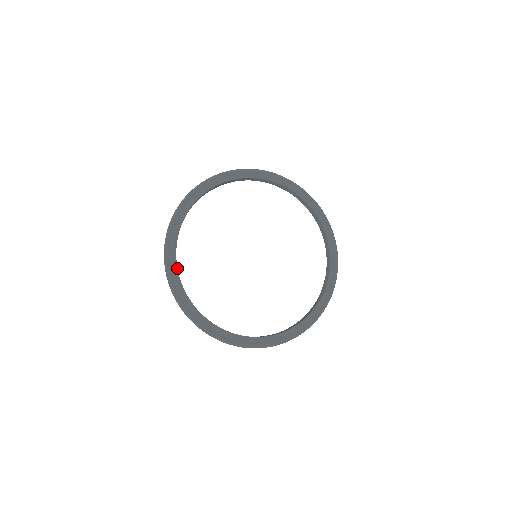
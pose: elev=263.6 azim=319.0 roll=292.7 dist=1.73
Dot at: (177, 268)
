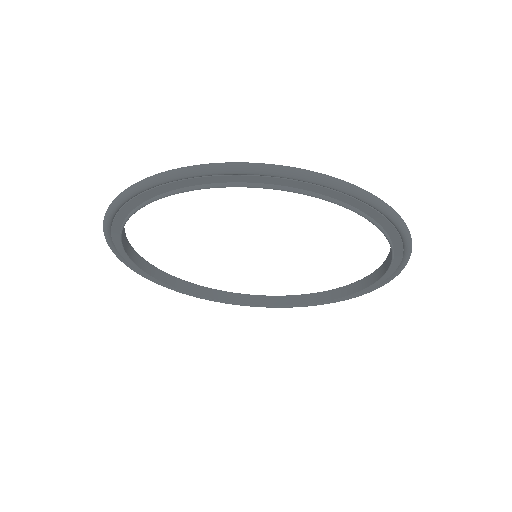
Dot at: (134, 264)
